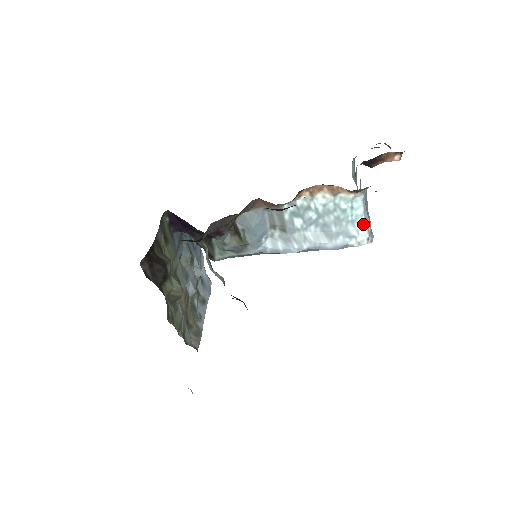
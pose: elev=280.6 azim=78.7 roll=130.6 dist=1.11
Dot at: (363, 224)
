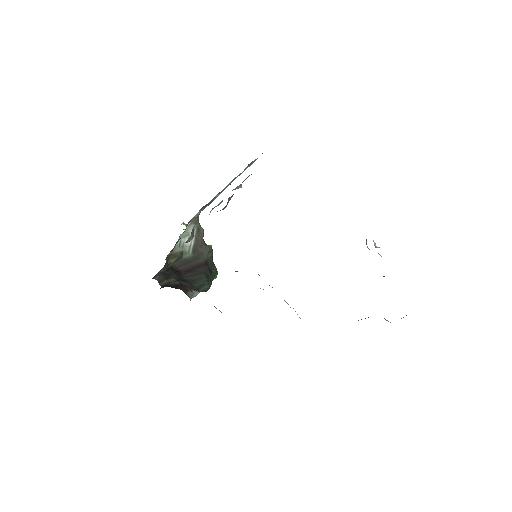
Dot at: occluded
